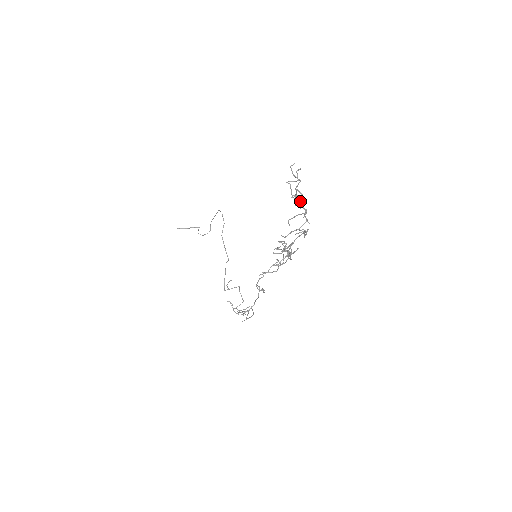
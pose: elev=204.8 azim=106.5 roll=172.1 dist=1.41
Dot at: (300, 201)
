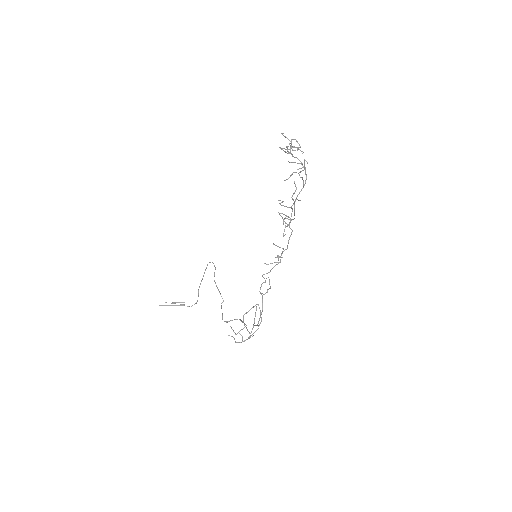
Dot at: (295, 157)
